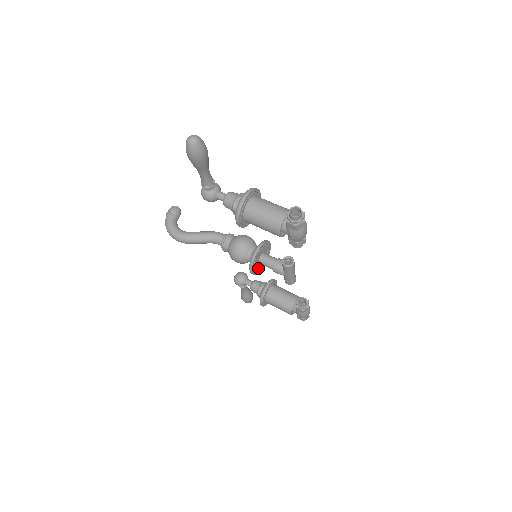
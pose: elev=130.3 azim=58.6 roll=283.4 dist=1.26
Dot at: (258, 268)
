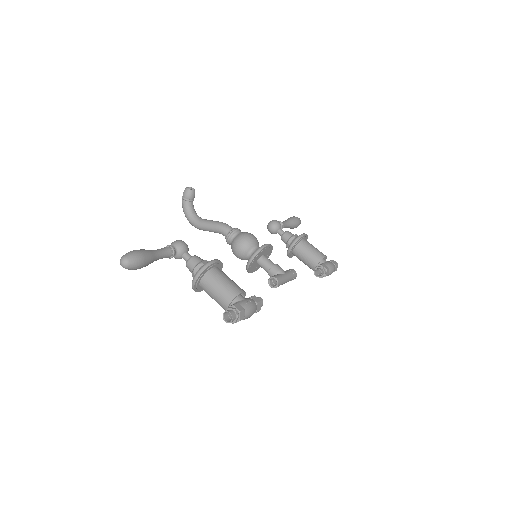
Dot at: occluded
